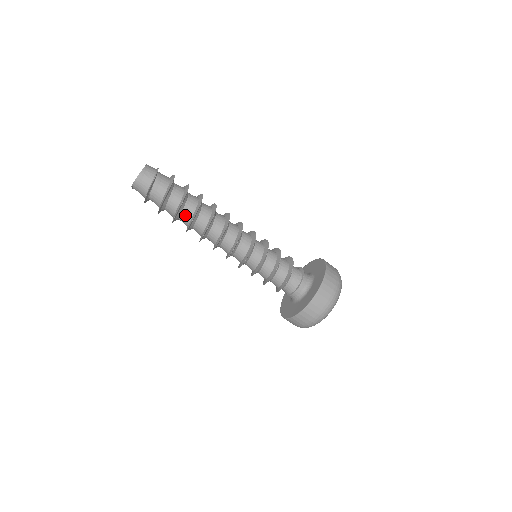
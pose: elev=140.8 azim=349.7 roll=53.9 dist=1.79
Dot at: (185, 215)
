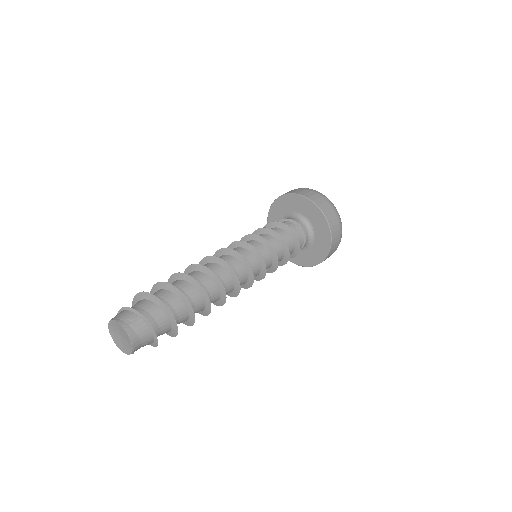
Dot at: (195, 302)
